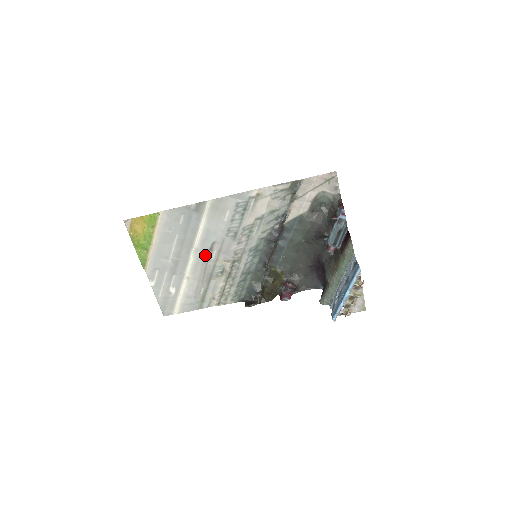
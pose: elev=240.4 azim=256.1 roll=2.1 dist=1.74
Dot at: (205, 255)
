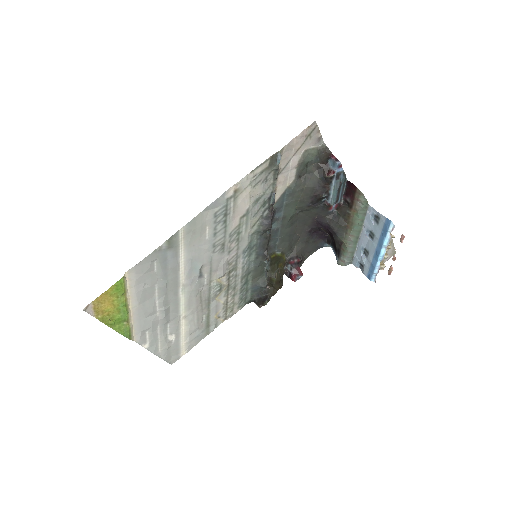
Dot at: (196, 285)
